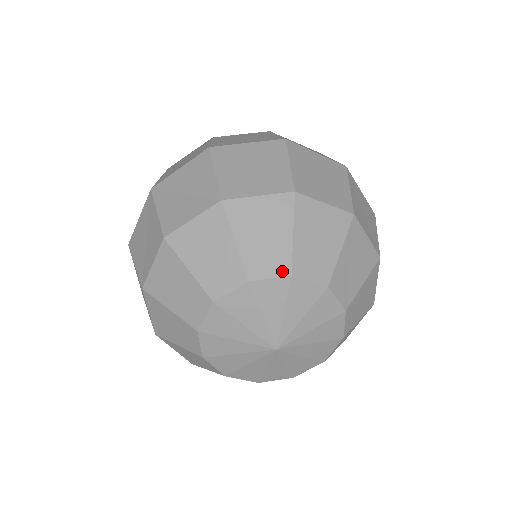
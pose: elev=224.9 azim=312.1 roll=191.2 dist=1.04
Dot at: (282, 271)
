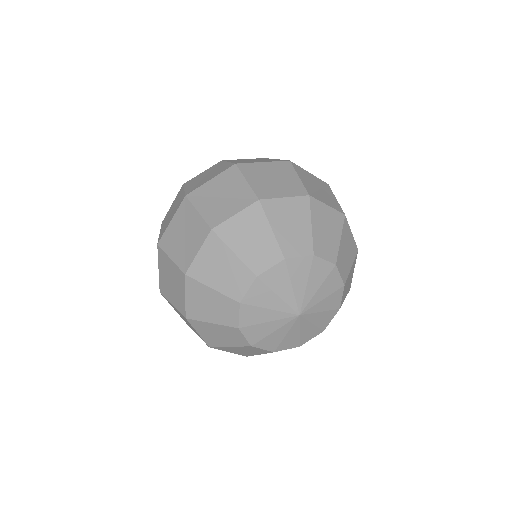
Dot at: (307, 251)
